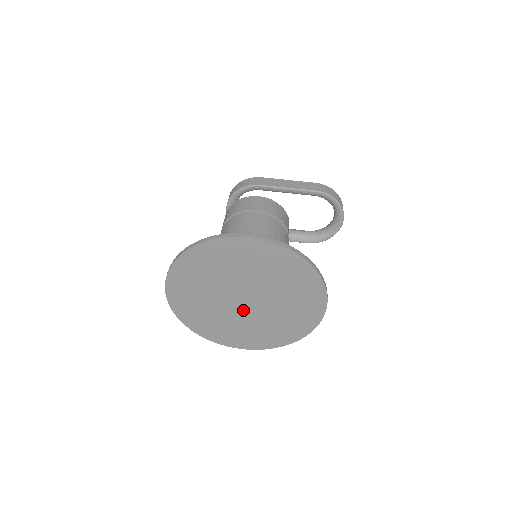
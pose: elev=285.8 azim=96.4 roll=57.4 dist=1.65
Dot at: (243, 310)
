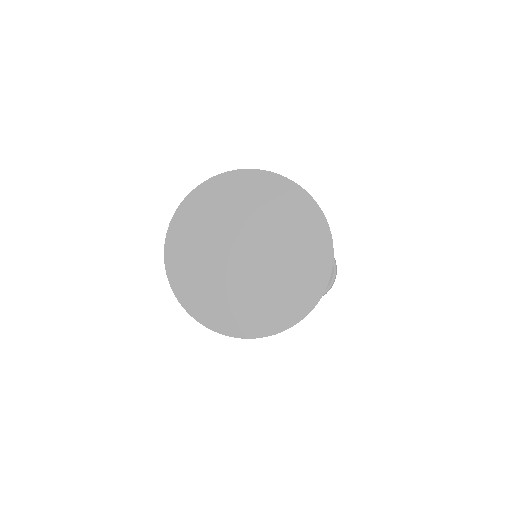
Dot at: (242, 269)
